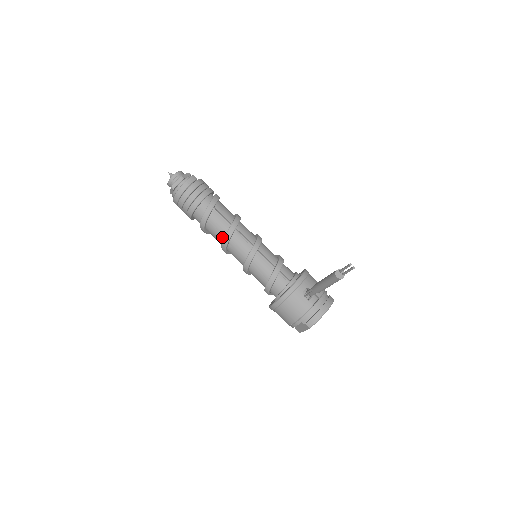
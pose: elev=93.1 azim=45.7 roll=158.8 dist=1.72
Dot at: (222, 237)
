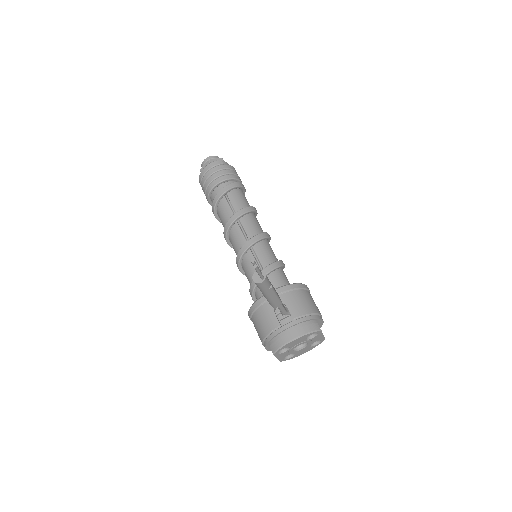
Dot at: occluded
